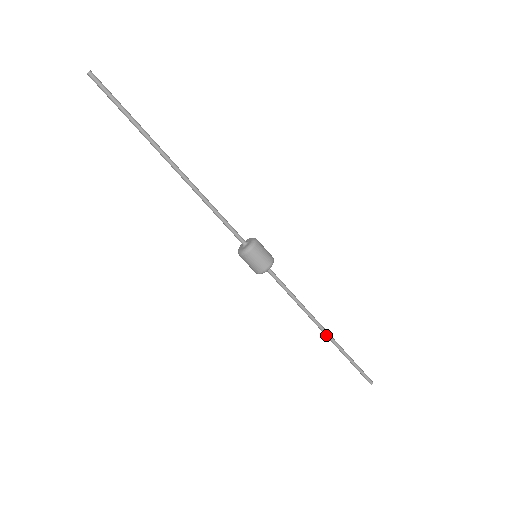
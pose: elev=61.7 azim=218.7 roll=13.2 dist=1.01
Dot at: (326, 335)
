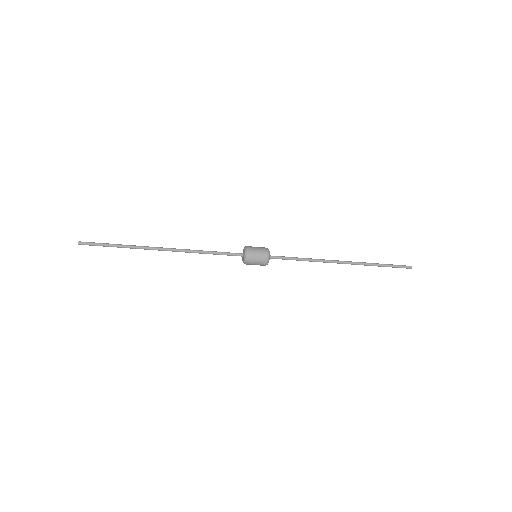
Dot at: occluded
